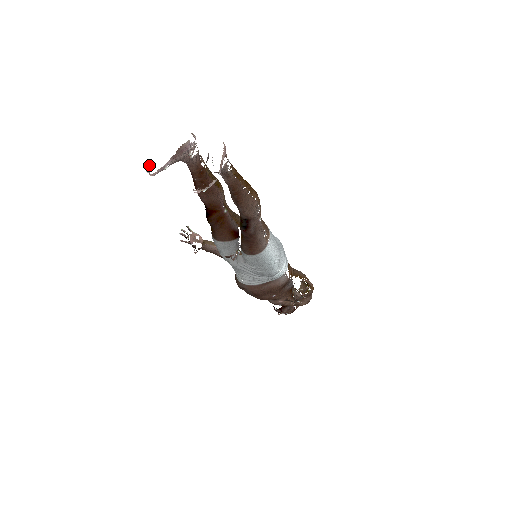
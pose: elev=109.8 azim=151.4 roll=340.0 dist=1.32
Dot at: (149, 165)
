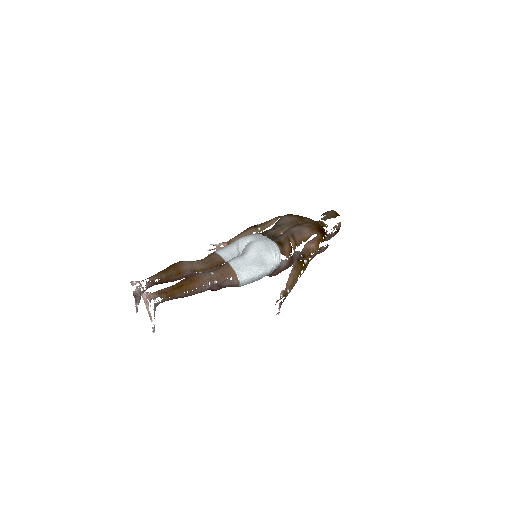
Dot at: occluded
